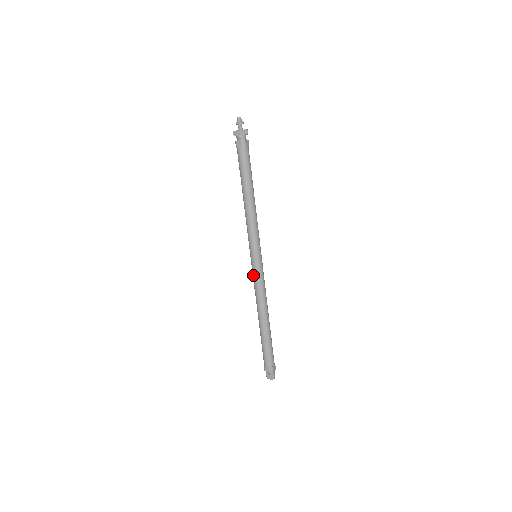
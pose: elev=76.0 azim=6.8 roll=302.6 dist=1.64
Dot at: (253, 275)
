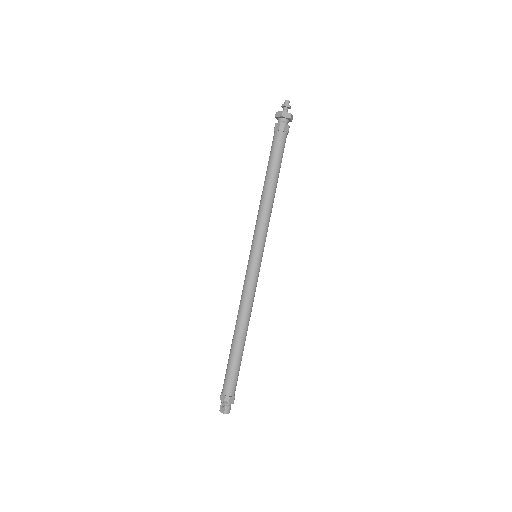
Dot at: (245, 276)
